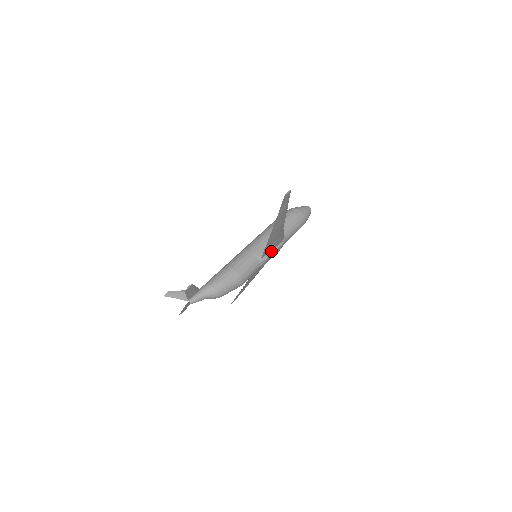
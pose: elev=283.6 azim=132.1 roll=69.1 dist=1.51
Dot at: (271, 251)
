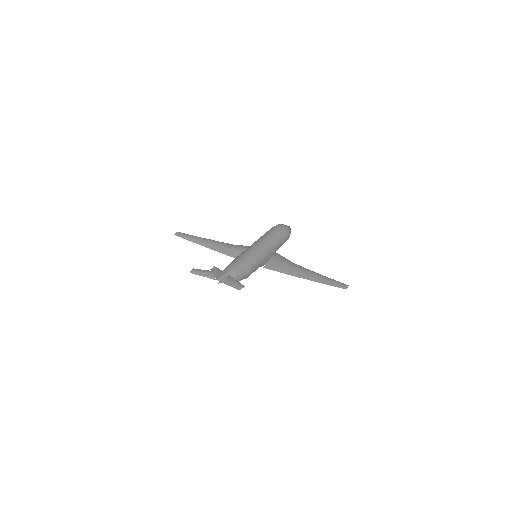
Dot at: occluded
